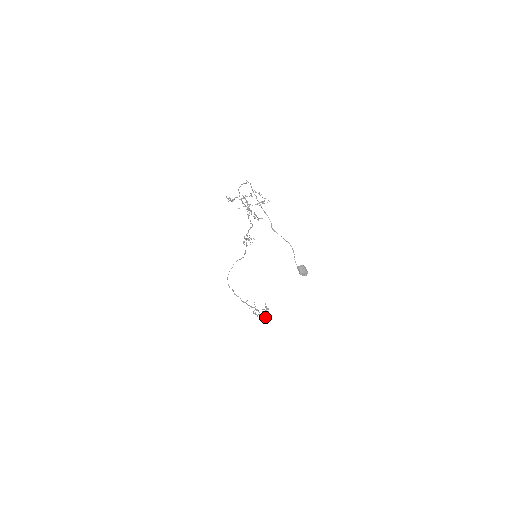
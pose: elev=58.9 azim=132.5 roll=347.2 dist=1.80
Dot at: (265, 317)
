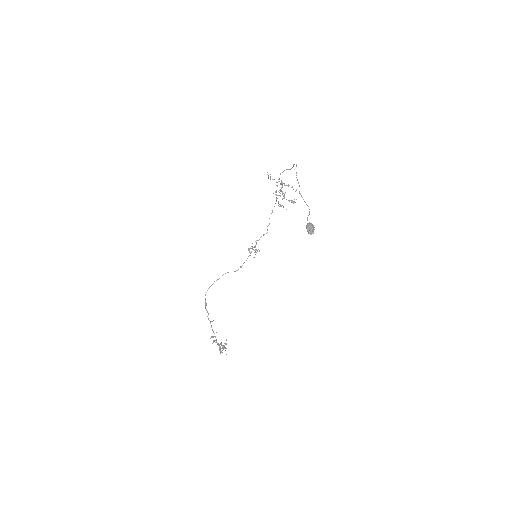
Dot at: (219, 349)
